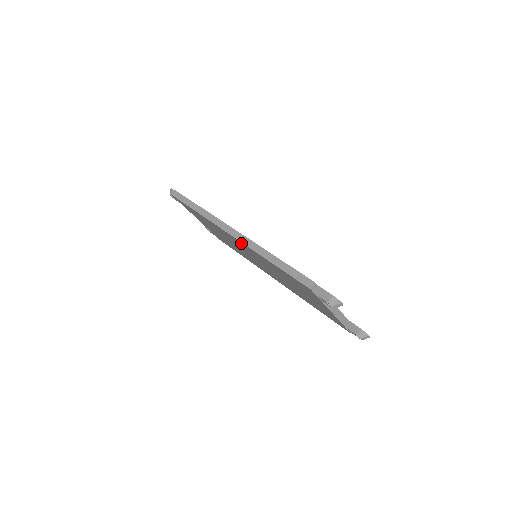
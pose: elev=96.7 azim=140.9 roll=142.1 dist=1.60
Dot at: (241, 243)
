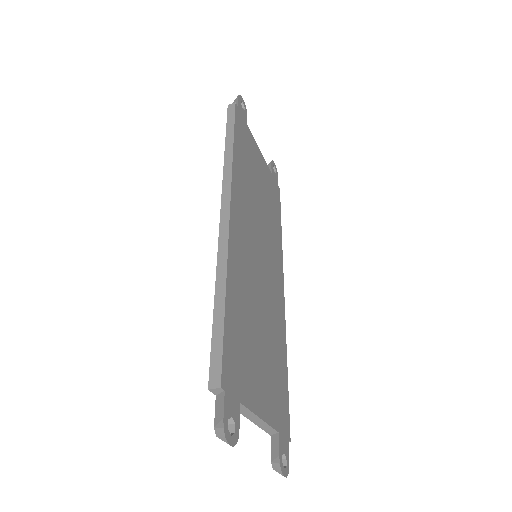
Dot at: occluded
